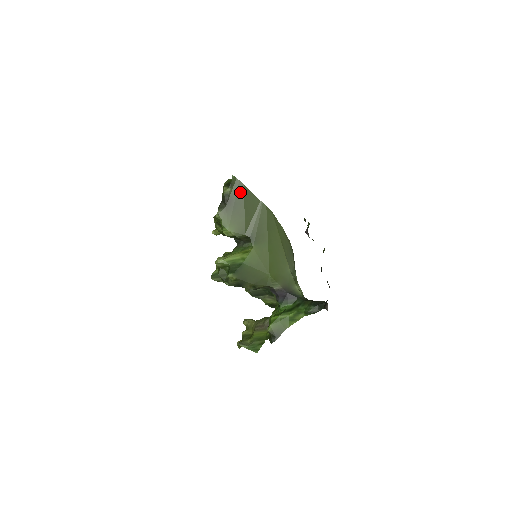
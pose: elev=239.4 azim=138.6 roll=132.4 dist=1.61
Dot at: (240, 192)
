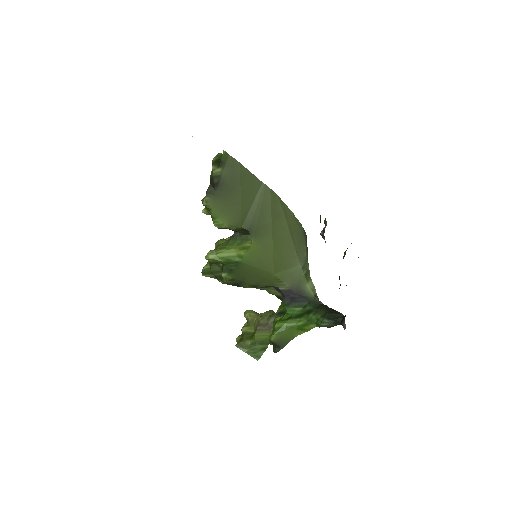
Dot at: (234, 173)
